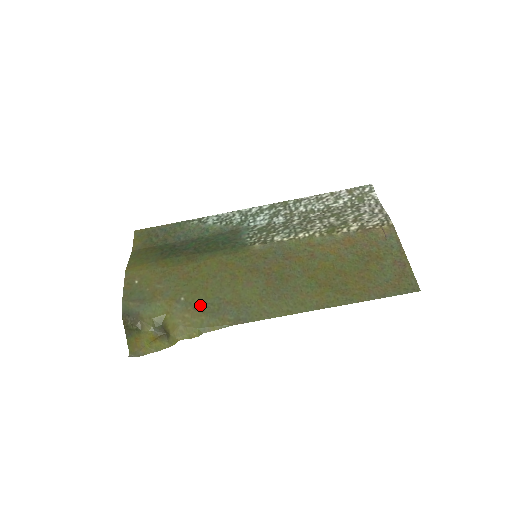
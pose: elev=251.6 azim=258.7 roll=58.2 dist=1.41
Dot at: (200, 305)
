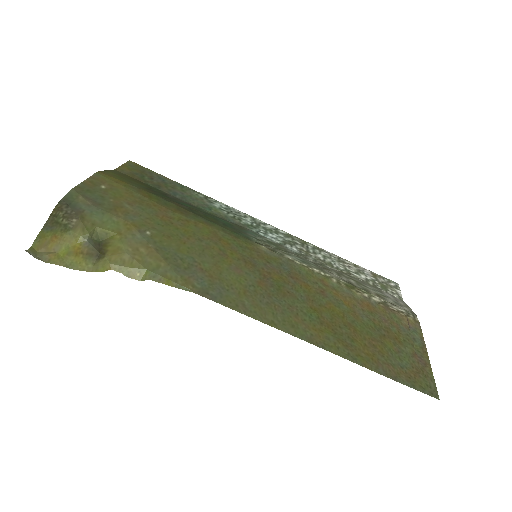
Dot at: (166, 251)
